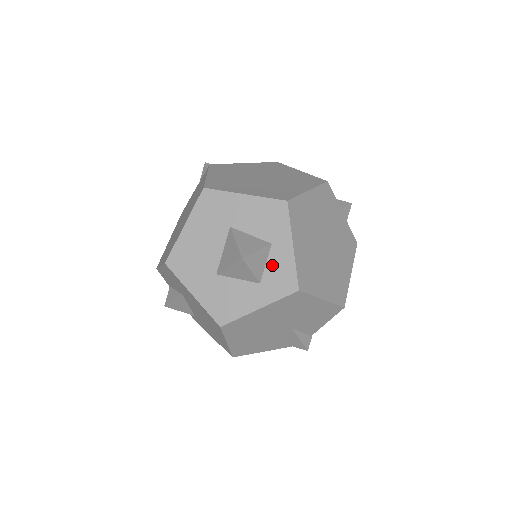
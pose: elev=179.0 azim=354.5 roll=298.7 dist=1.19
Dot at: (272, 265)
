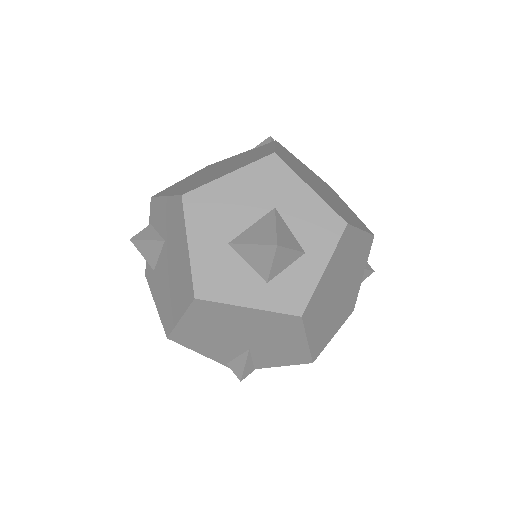
Dot at: (292, 273)
